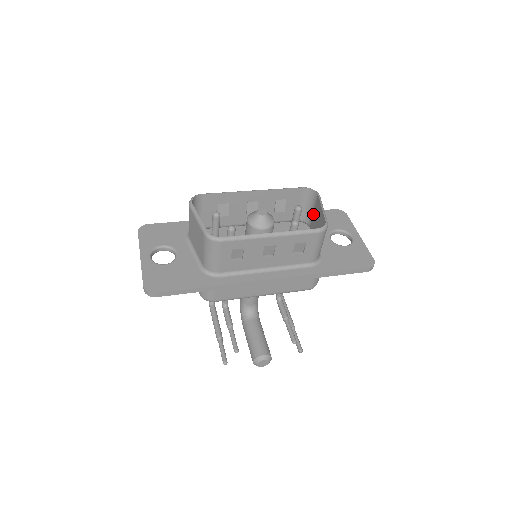
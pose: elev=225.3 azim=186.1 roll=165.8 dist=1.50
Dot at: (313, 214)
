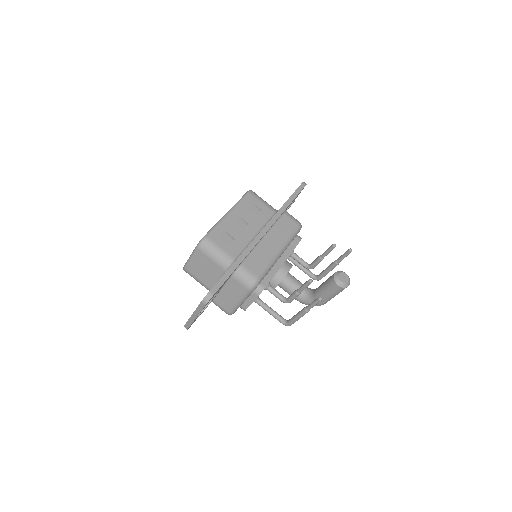
Dot at: occluded
